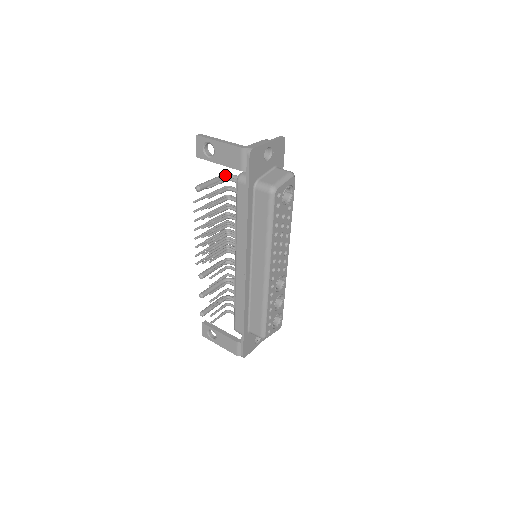
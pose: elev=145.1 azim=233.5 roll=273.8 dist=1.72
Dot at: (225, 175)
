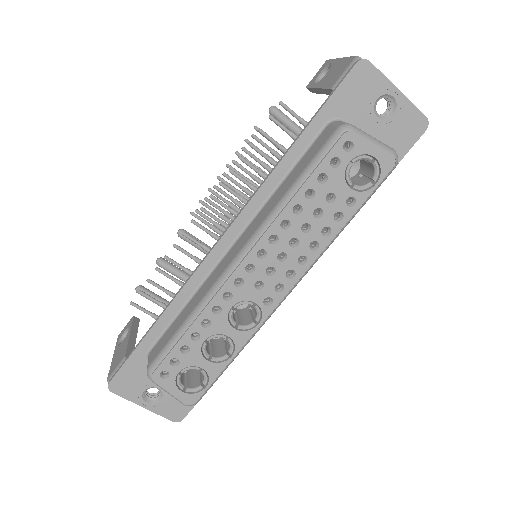
Dot at: occluded
